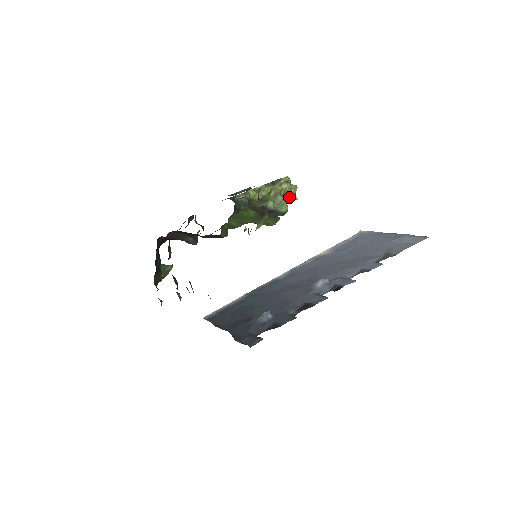
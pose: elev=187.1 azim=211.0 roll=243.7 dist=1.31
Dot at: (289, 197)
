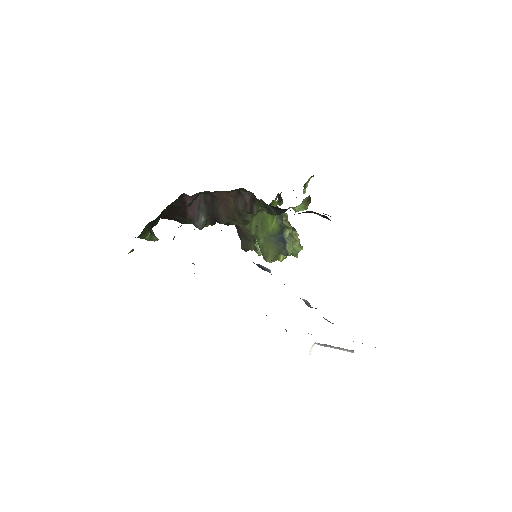
Dot at: (295, 249)
